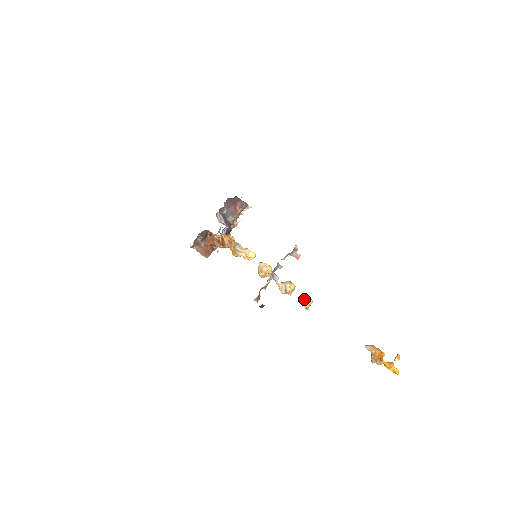
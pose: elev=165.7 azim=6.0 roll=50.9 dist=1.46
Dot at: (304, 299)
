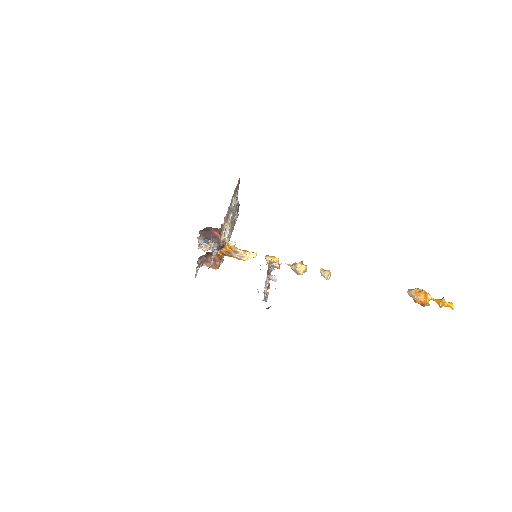
Dot at: (322, 271)
